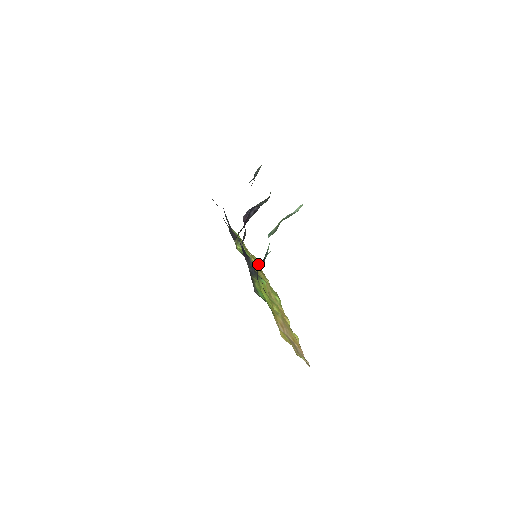
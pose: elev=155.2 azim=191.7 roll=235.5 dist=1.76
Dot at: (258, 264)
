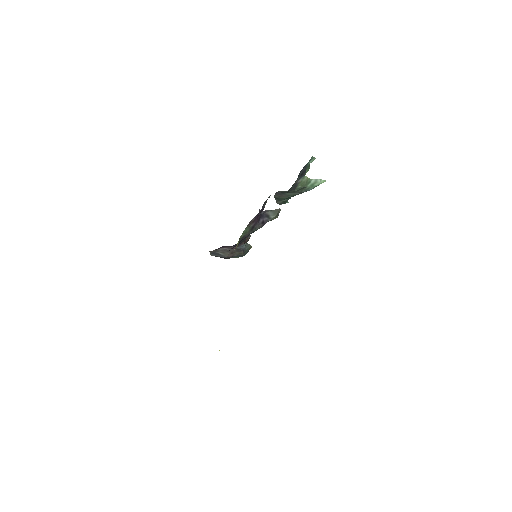
Dot at: occluded
